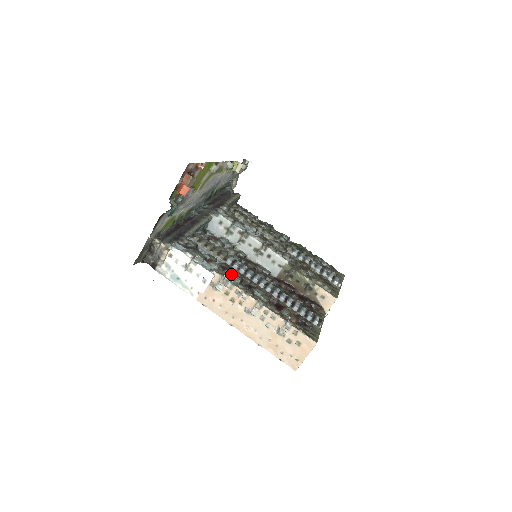
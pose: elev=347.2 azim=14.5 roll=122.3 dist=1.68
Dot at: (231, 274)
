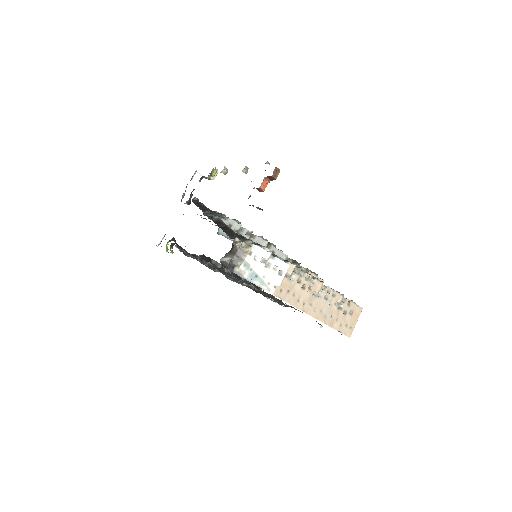
Dot at: occluded
